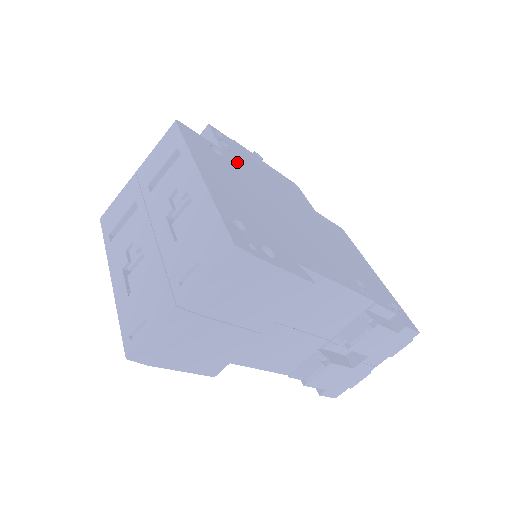
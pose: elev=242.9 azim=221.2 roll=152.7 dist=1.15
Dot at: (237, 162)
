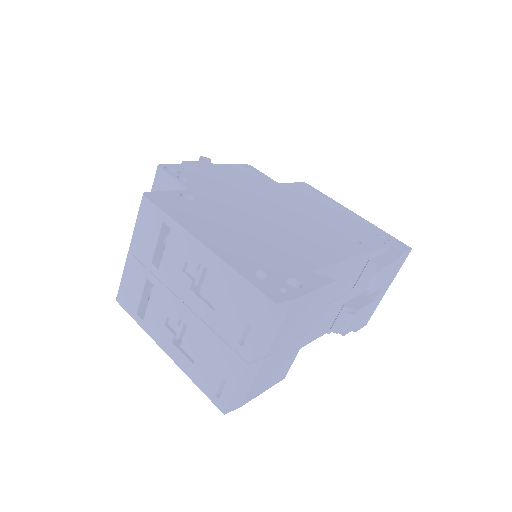
Dot at: (205, 192)
